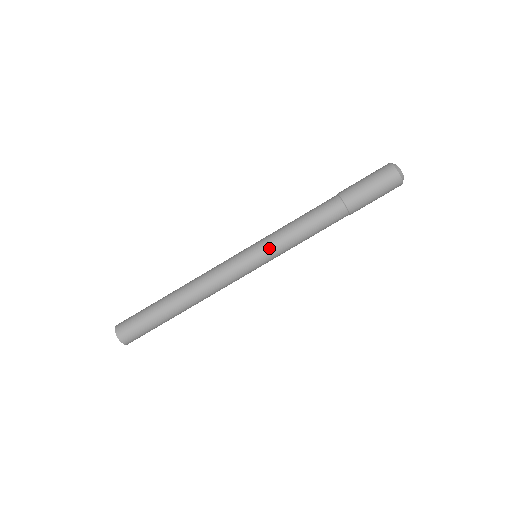
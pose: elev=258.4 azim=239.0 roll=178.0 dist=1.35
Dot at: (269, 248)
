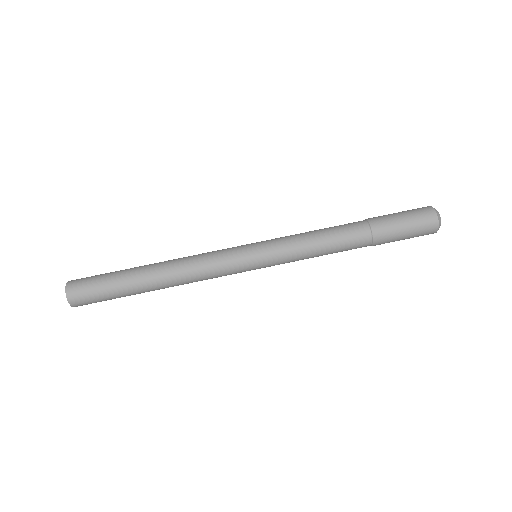
Dot at: (276, 260)
